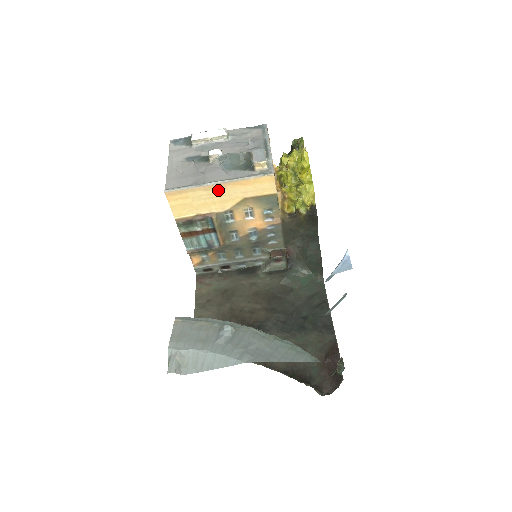
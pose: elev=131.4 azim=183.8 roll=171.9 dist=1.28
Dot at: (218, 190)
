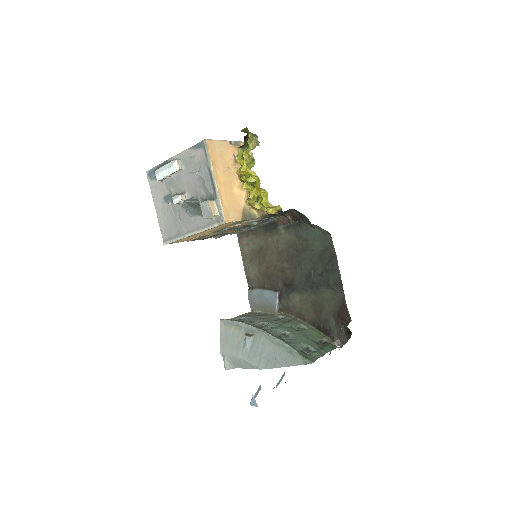
Dot at: (196, 234)
